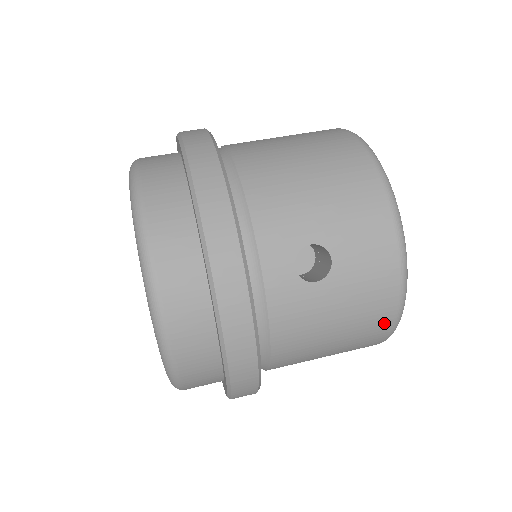
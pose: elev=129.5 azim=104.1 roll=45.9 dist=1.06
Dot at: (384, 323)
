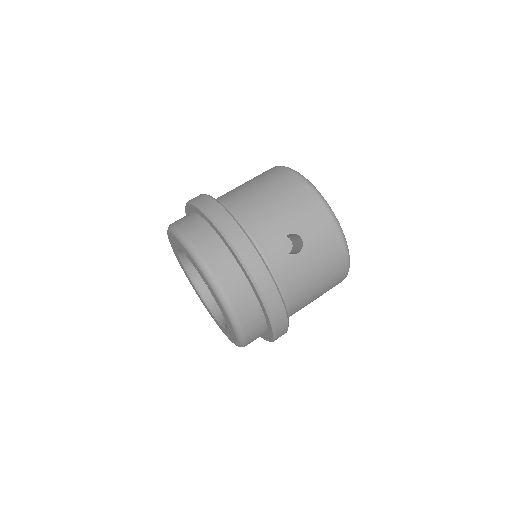
Dot at: (342, 264)
